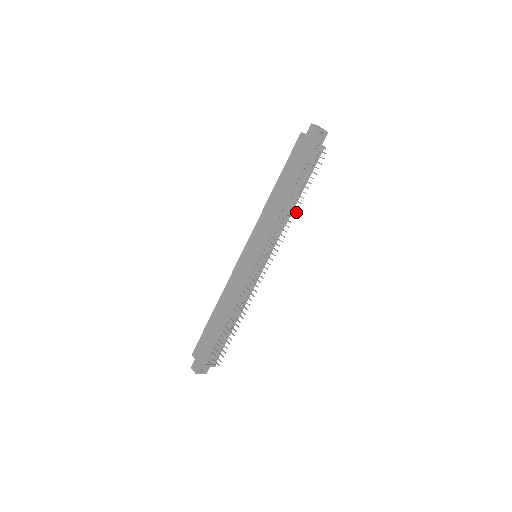
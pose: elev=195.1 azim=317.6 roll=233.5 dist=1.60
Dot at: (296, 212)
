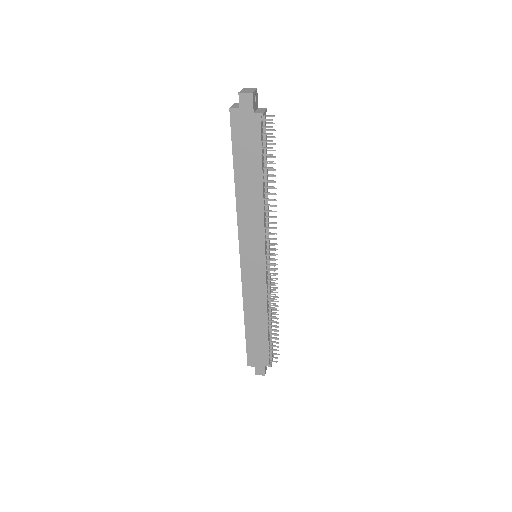
Dot at: (275, 194)
